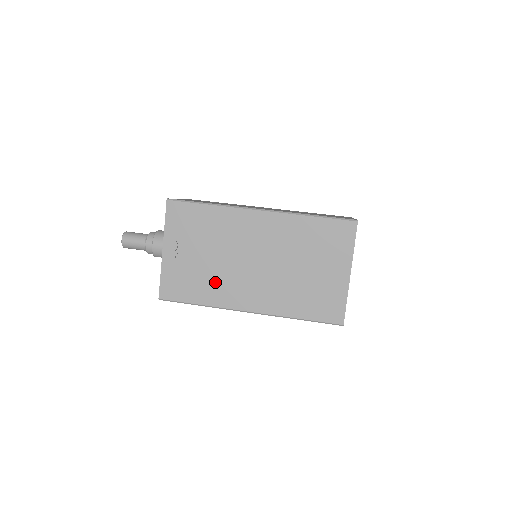
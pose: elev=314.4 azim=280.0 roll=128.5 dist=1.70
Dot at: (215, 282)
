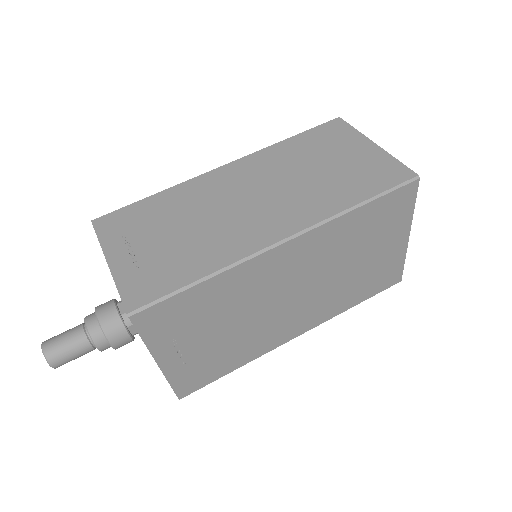
Dot at: (248, 342)
